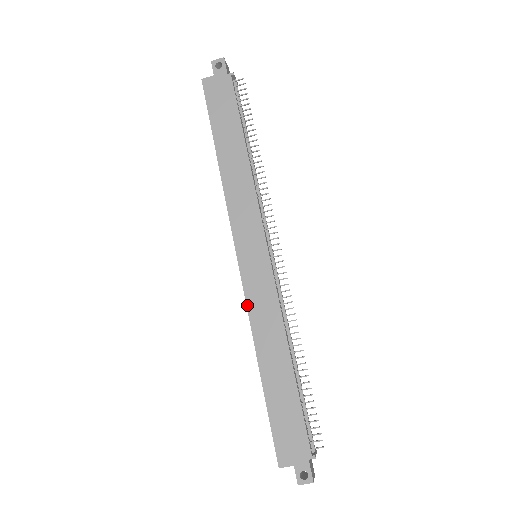
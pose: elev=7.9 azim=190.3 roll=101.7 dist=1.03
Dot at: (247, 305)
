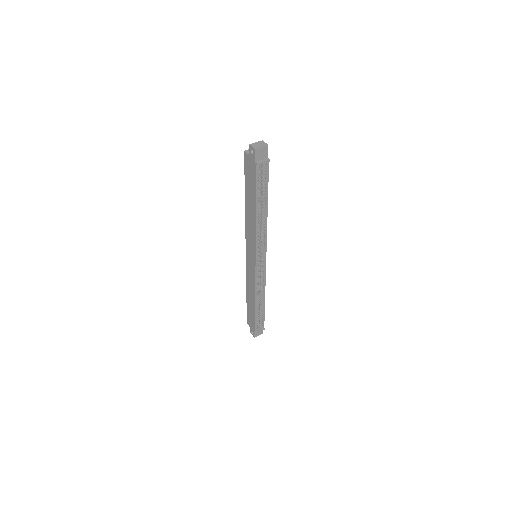
Dot at: (246, 271)
